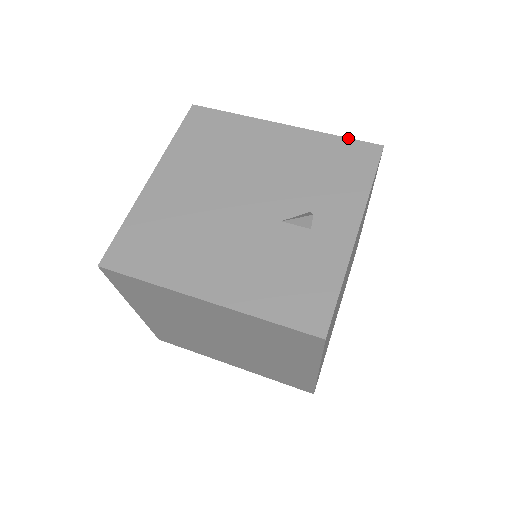
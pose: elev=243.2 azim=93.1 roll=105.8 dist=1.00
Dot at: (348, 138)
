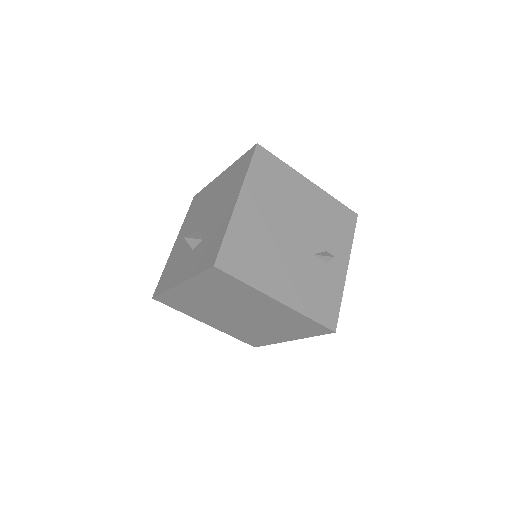
Dot at: (342, 204)
